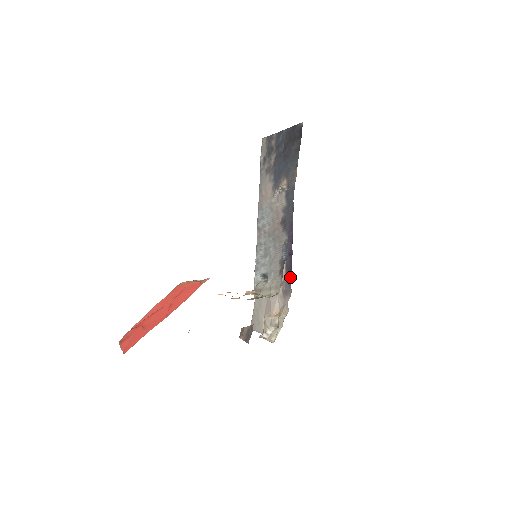
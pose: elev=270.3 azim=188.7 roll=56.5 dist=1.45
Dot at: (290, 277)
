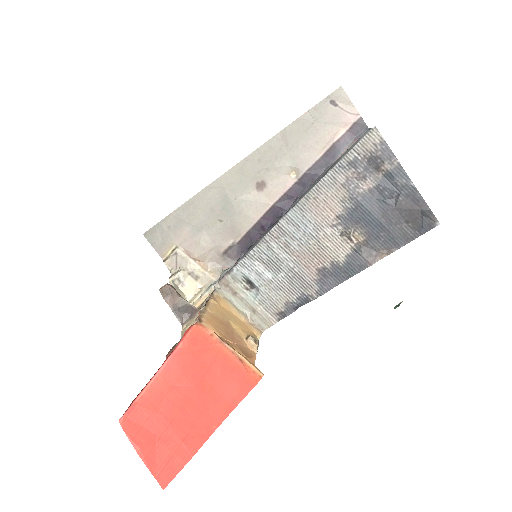
Dot at: (245, 248)
